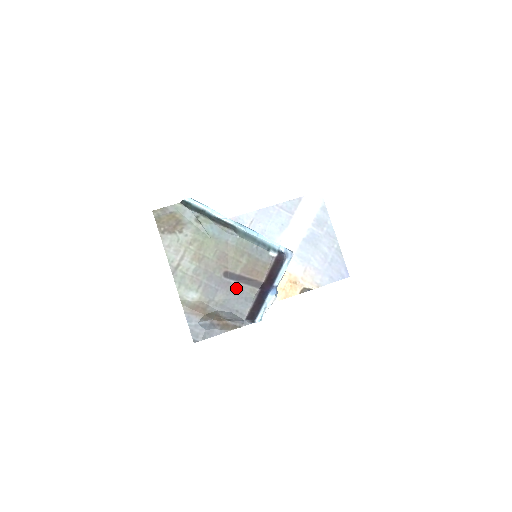
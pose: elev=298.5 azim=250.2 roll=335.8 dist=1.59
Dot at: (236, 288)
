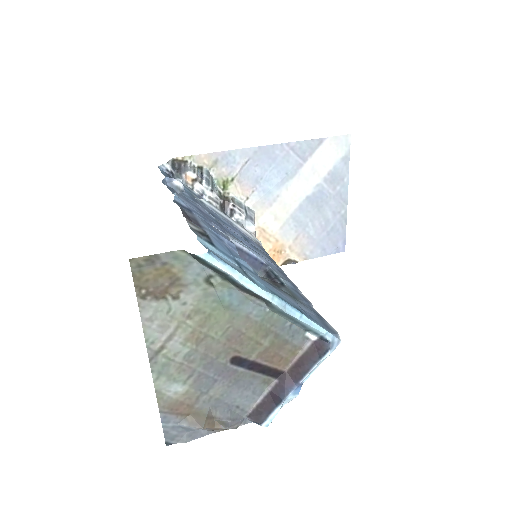
Dot at: (244, 378)
